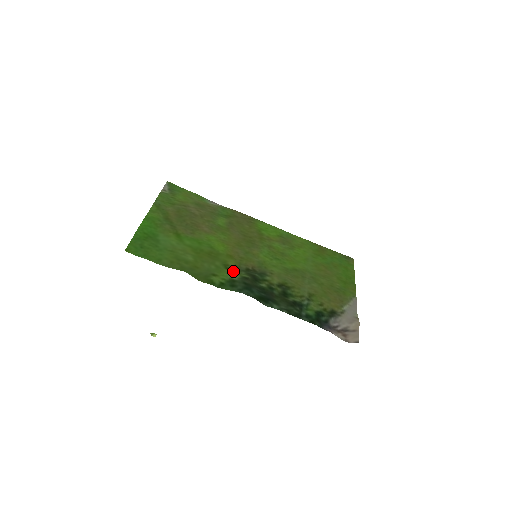
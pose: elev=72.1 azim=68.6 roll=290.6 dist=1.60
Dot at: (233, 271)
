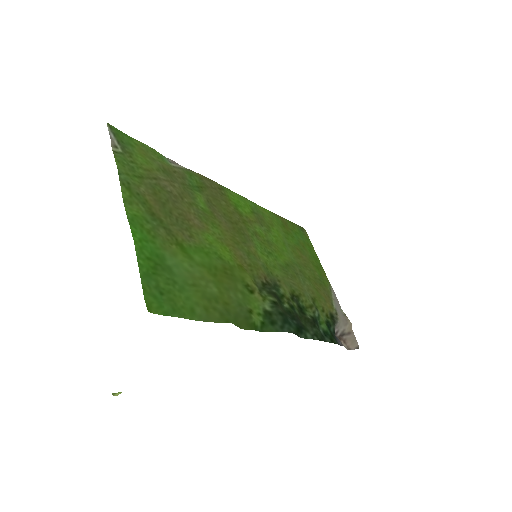
Dot at: (258, 295)
